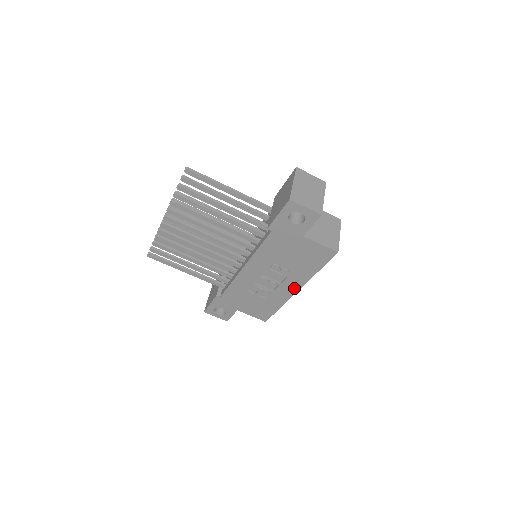
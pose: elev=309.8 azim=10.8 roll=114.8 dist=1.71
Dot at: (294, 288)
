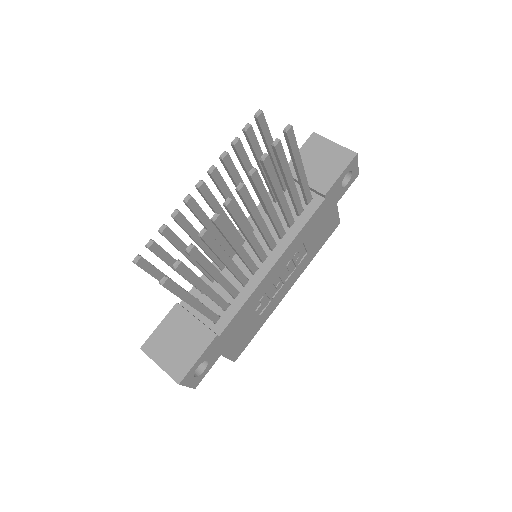
Dot at: (290, 286)
